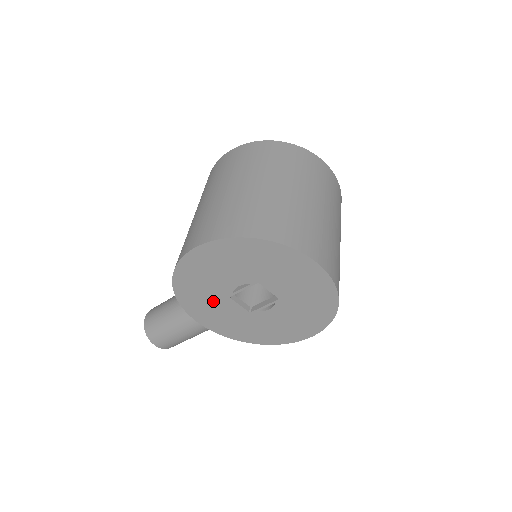
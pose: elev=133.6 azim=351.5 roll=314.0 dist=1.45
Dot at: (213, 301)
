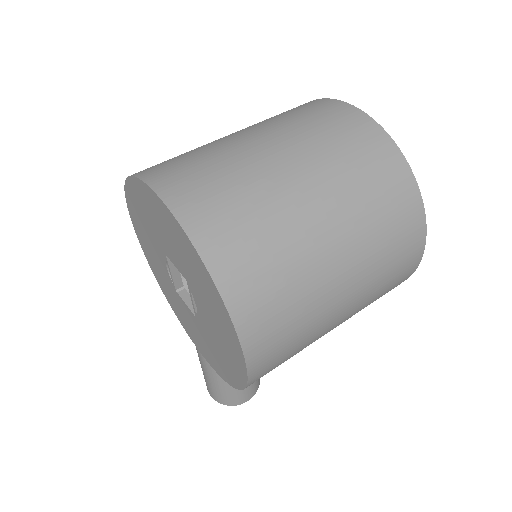
Dot at: (178, 302)
